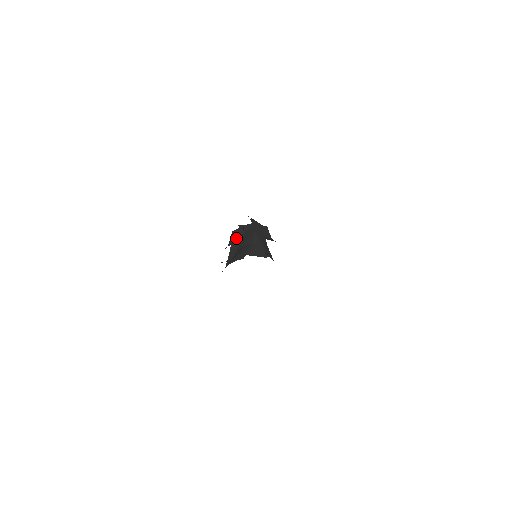
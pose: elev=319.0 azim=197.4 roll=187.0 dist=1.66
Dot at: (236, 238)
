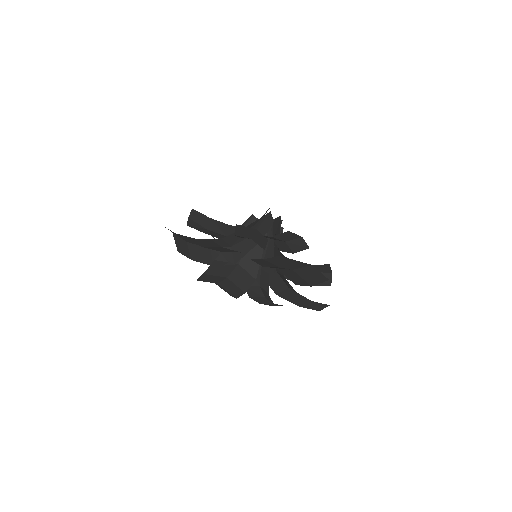
Dot at: occluded
